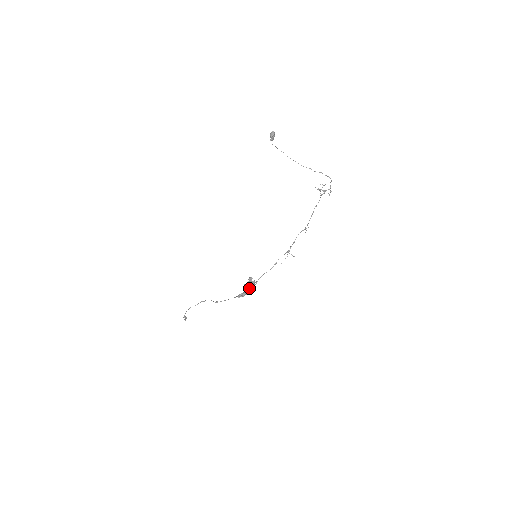
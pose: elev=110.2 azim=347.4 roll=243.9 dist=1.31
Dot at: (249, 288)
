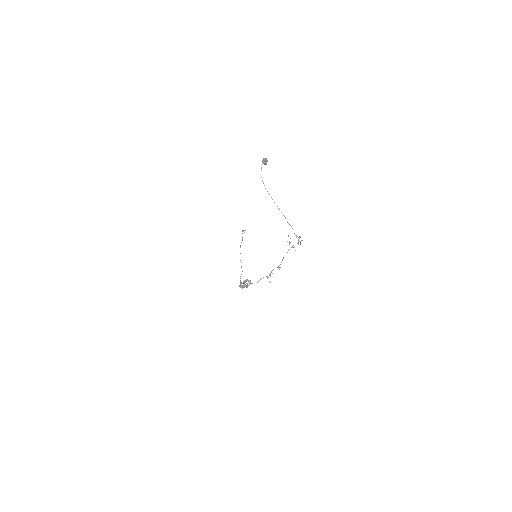
Dot at: (245, 285)
